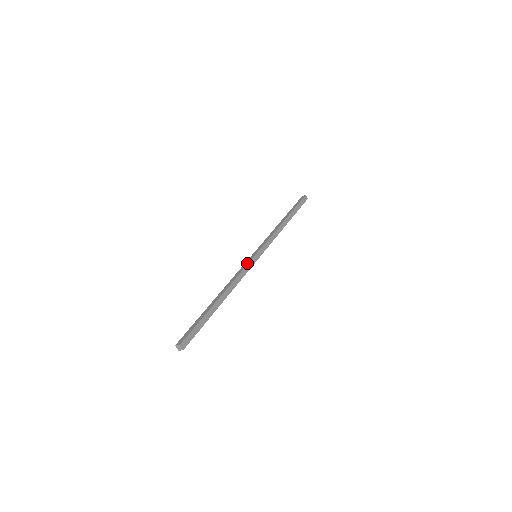
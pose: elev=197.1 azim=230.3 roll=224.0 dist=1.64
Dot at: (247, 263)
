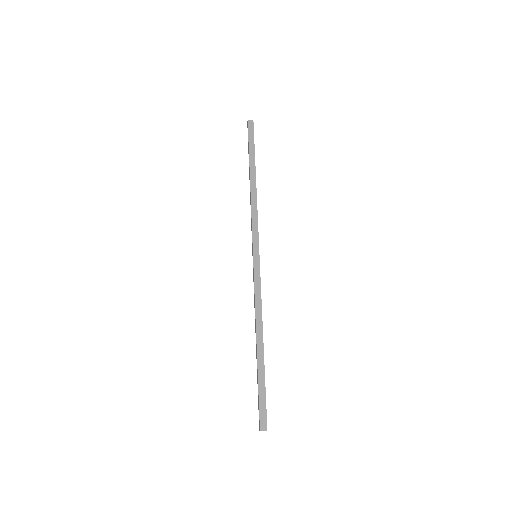
Dot at: (259, 276)
